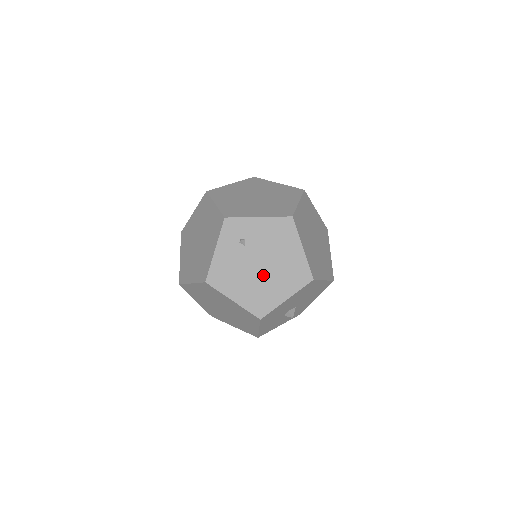
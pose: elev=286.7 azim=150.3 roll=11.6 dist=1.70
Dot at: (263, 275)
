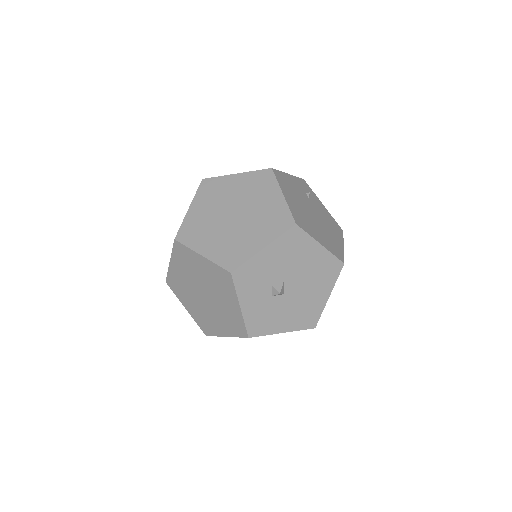
Dot at: (312, 218)
